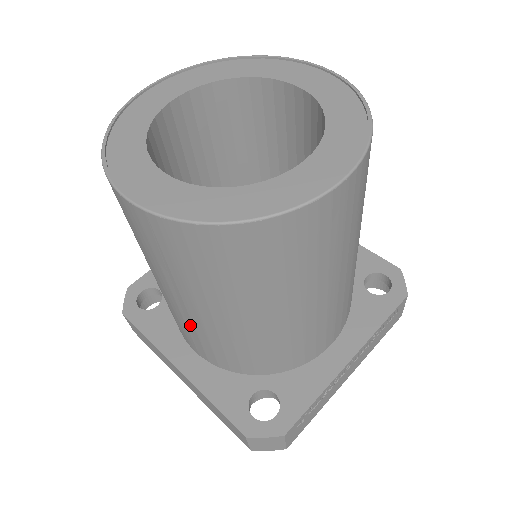
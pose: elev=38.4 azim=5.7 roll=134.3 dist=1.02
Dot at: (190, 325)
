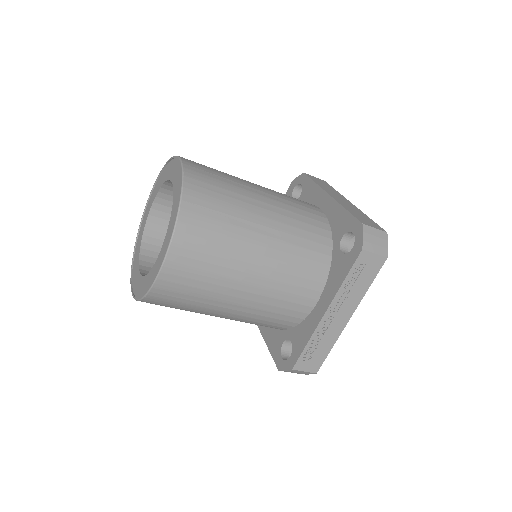
Dot at: occluded
